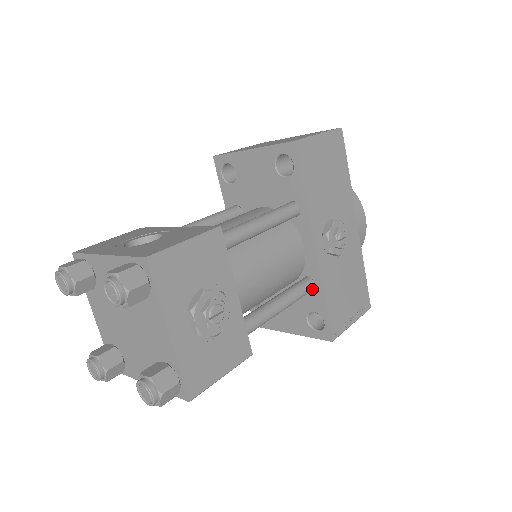
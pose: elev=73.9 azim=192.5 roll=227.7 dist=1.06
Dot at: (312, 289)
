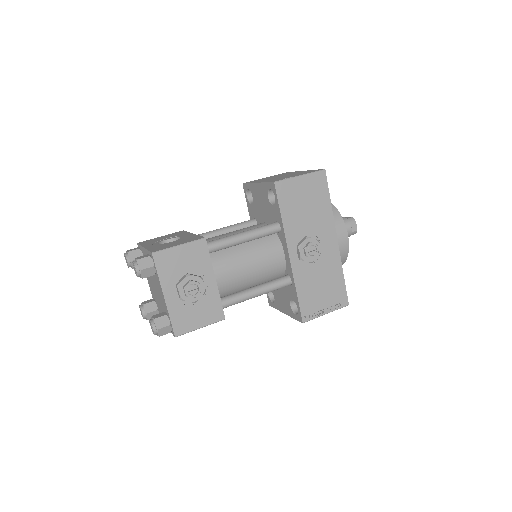
Dot at: (289, 284)
